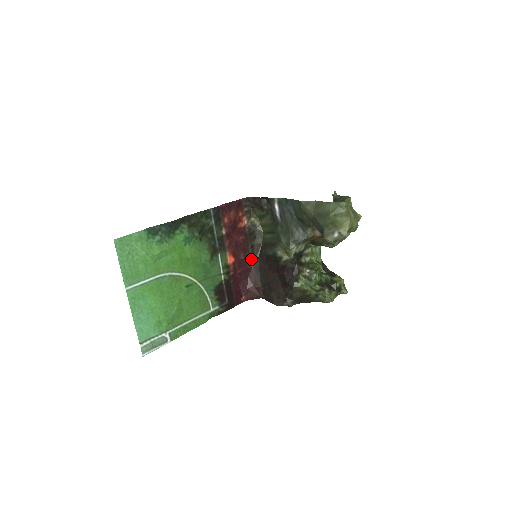
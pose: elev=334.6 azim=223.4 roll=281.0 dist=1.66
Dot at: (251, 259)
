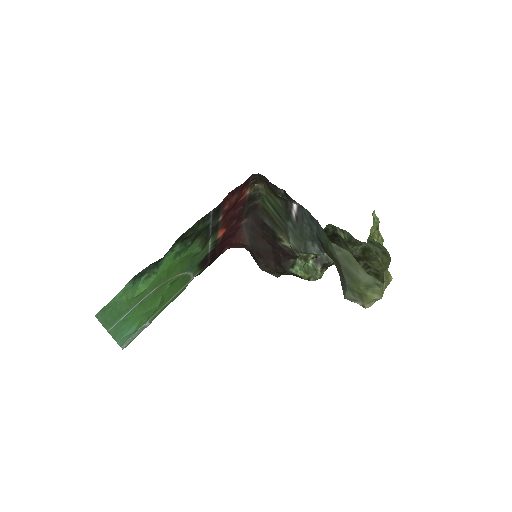
Dot at: (243, 218)
